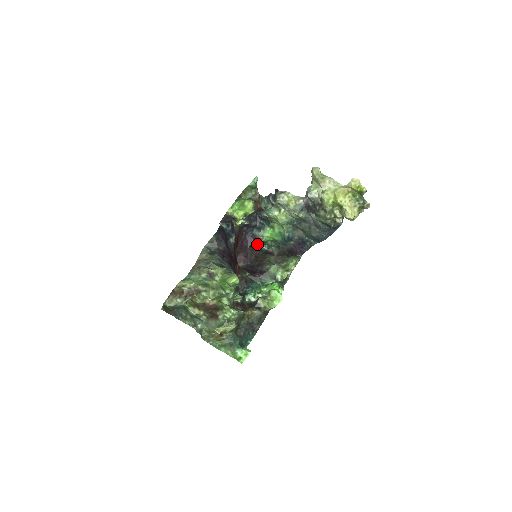
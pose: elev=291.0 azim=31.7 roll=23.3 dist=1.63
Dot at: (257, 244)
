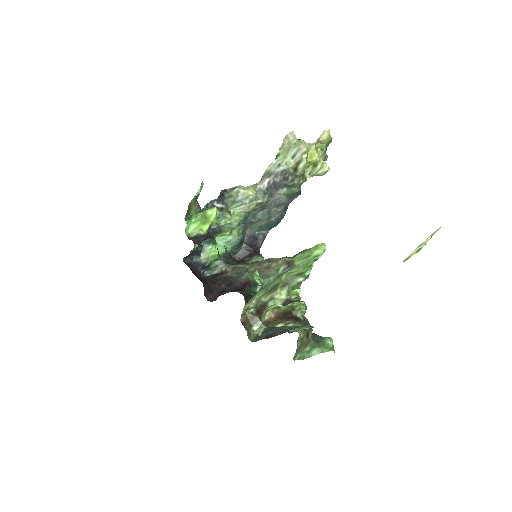
Dot at: (201, 273)
